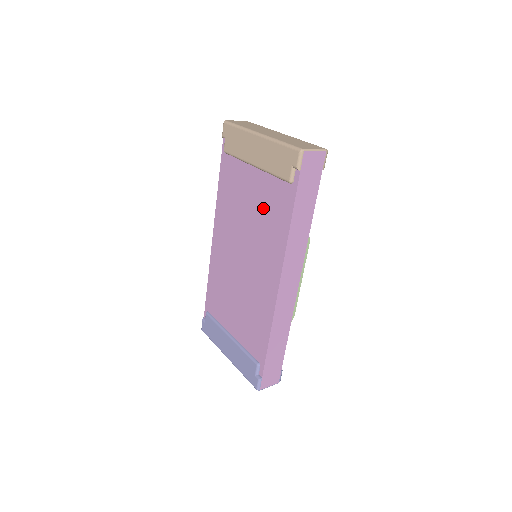
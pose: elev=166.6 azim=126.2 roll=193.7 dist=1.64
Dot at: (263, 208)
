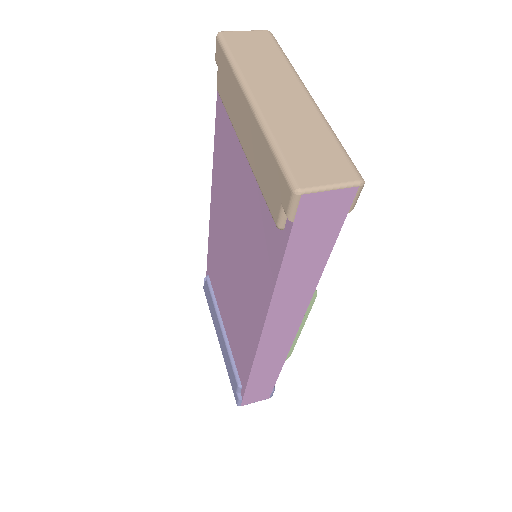
Dot at: (251, 223)
